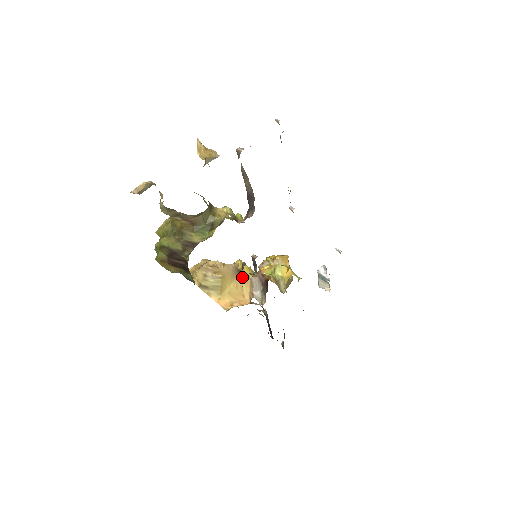
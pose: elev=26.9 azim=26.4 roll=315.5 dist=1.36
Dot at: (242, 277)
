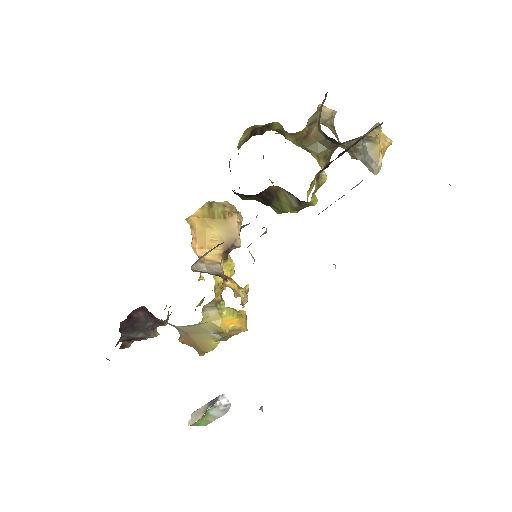
Dot at: (224, 250)
